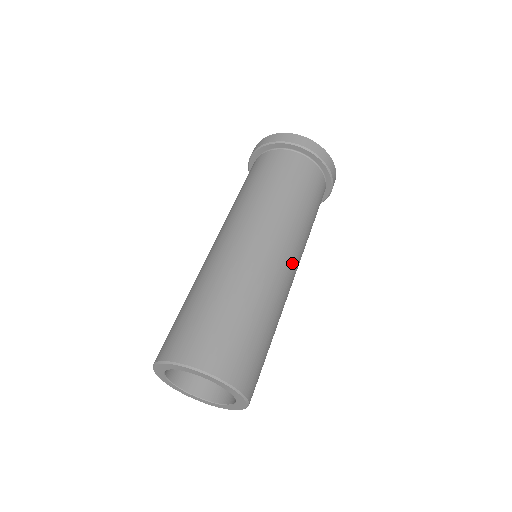
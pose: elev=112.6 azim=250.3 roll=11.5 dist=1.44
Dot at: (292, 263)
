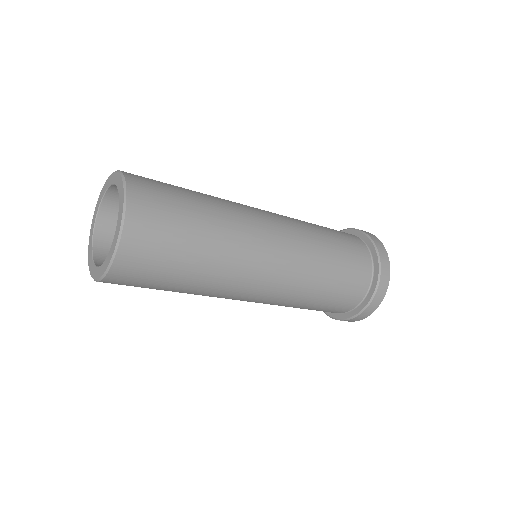
Dot at: (277, 236)
